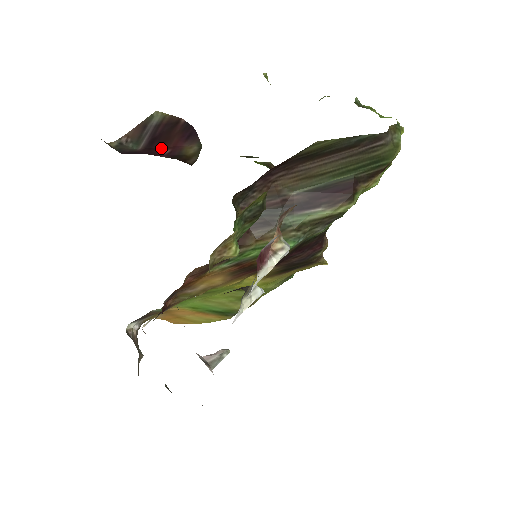
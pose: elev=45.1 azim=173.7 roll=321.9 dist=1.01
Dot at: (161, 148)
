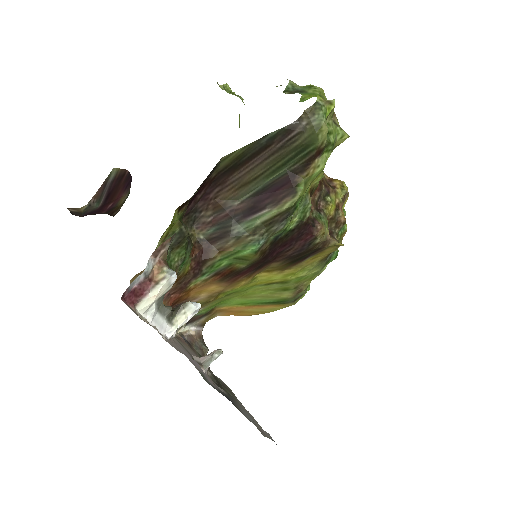
Dot at: (109, 202)
